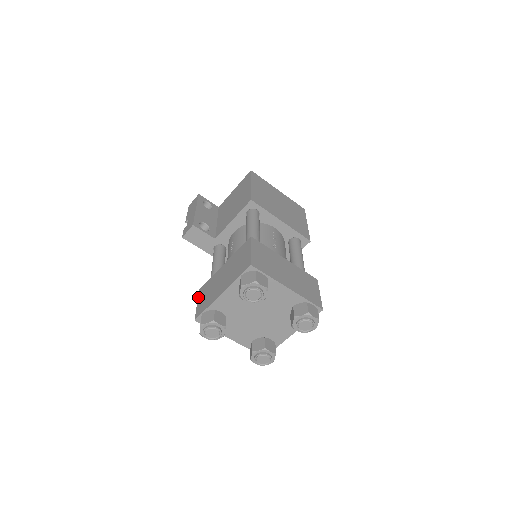
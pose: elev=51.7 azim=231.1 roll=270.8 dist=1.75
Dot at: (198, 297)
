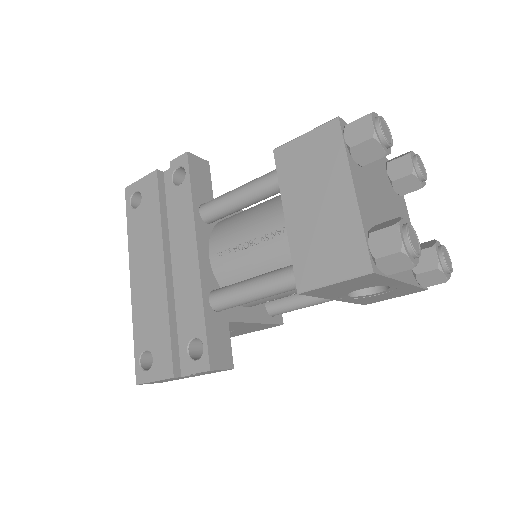
Dot at: (292, 141)
